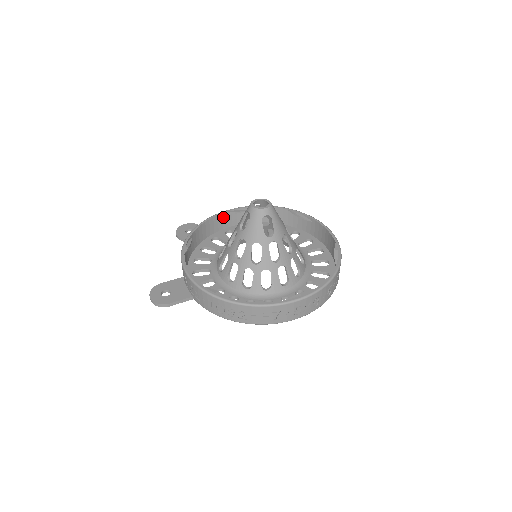
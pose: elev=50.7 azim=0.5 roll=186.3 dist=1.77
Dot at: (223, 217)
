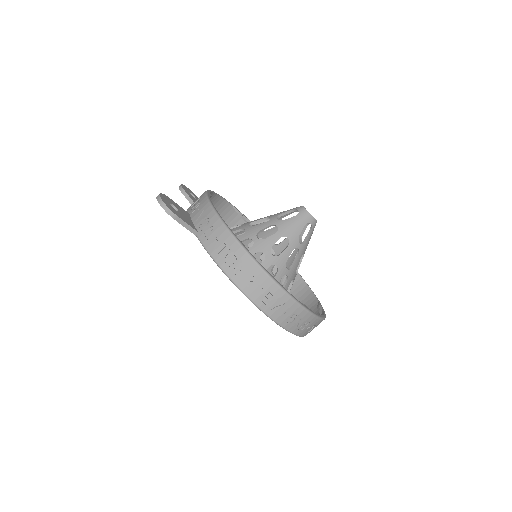
Dot at: (231, 211)
